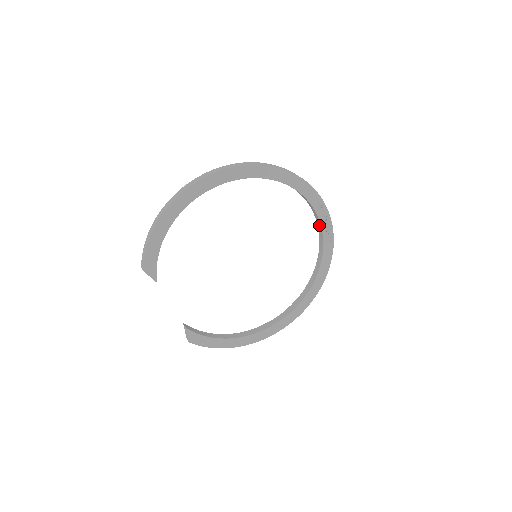
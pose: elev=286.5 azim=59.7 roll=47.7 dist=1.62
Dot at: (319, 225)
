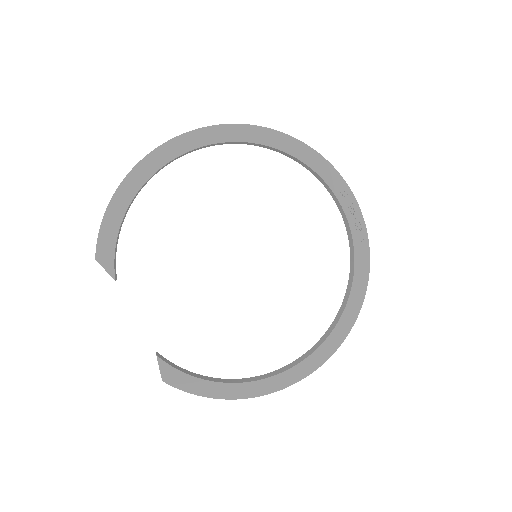
Dot at: (344, 217)
